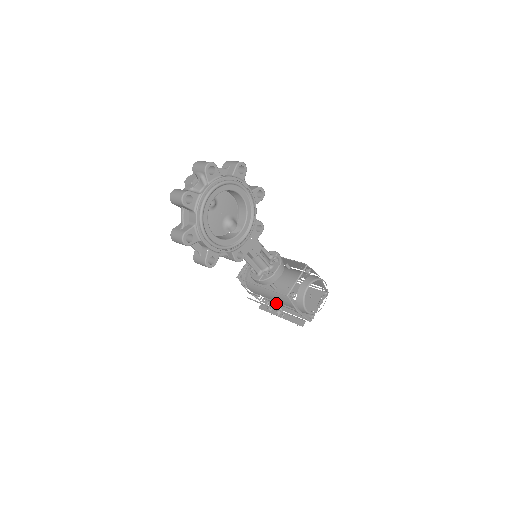
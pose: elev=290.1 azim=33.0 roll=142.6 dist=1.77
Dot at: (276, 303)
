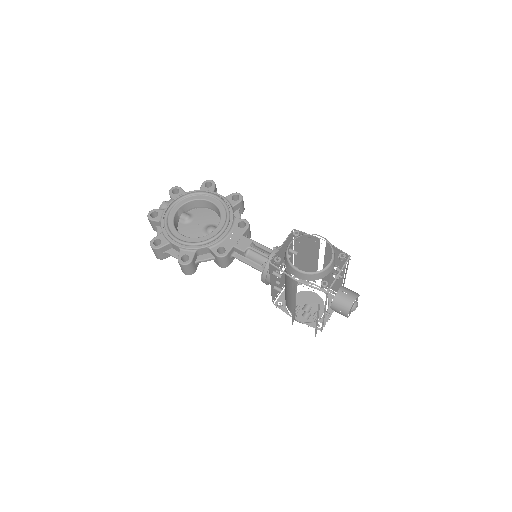
Dot at: occluded
